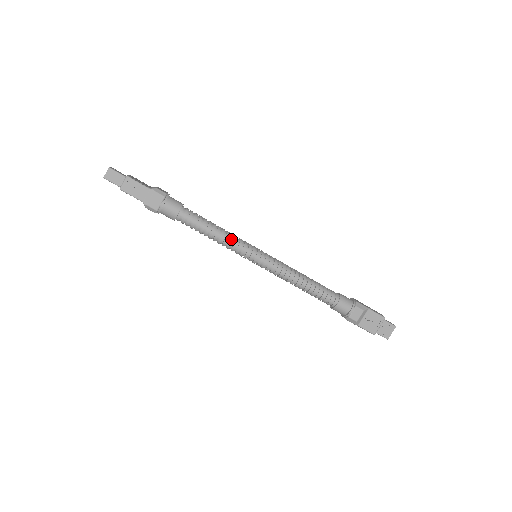
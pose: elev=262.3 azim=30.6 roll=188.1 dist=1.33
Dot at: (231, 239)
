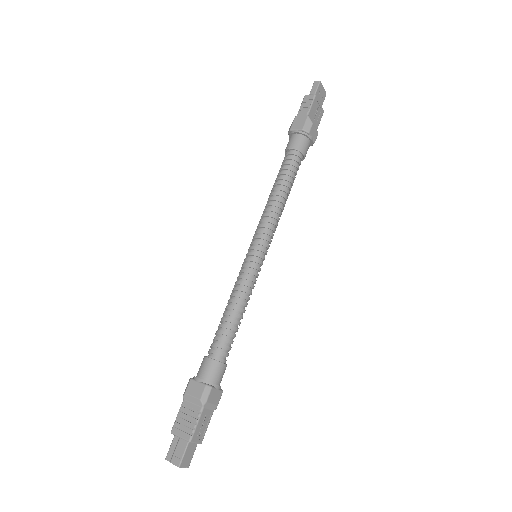
Dot at: (247, 292)
